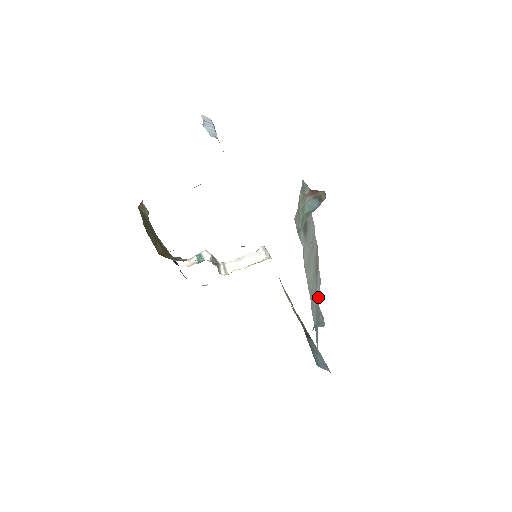
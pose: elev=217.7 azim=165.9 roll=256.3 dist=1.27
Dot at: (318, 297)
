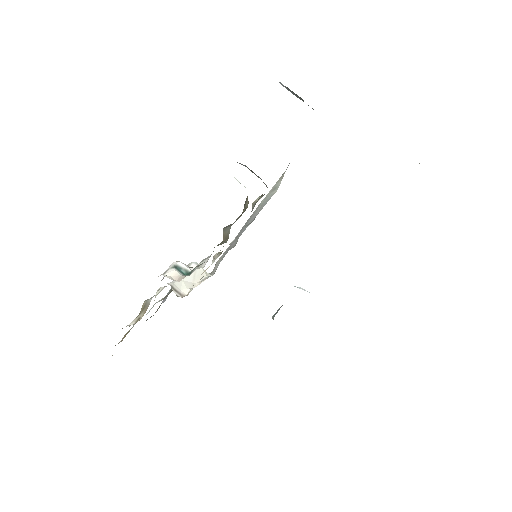
Dot at: occluded
